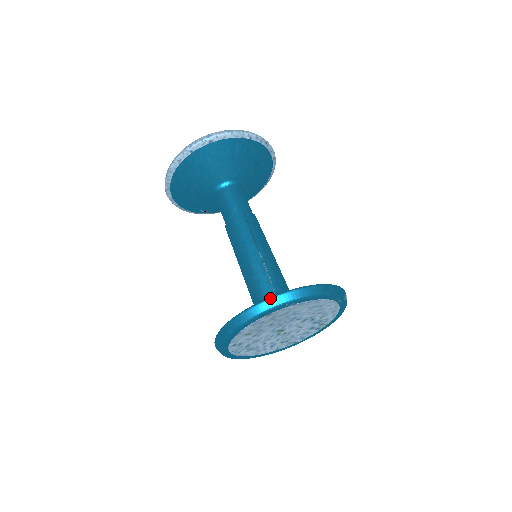
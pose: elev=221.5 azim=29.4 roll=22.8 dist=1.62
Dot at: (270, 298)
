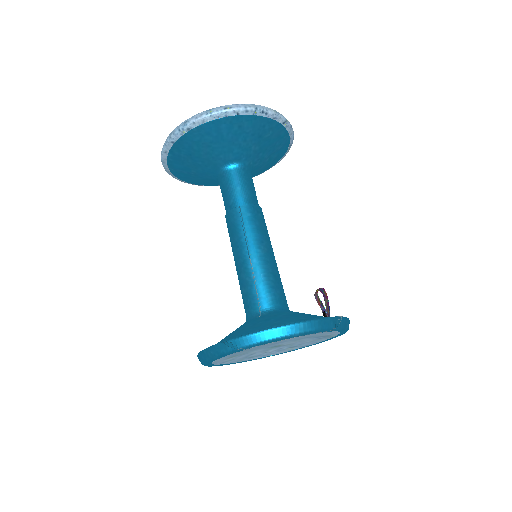
Dot at: (226, 342)
